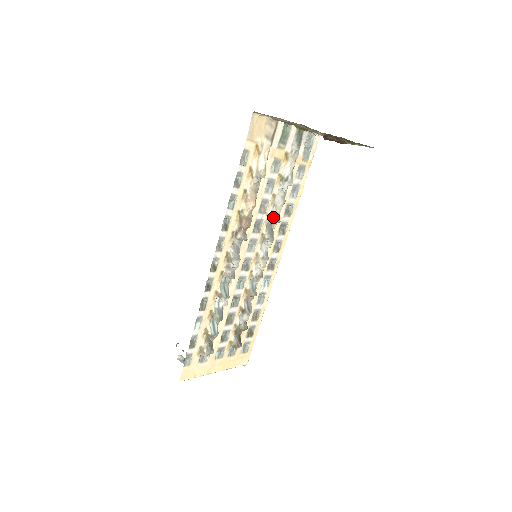
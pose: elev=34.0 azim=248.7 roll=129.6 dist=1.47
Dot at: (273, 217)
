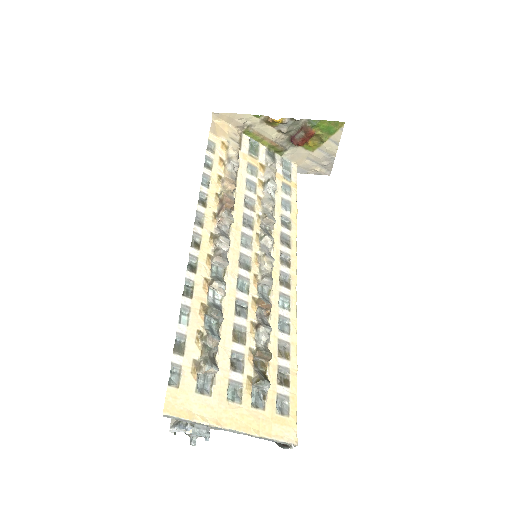
Dot at: (264, 215)
